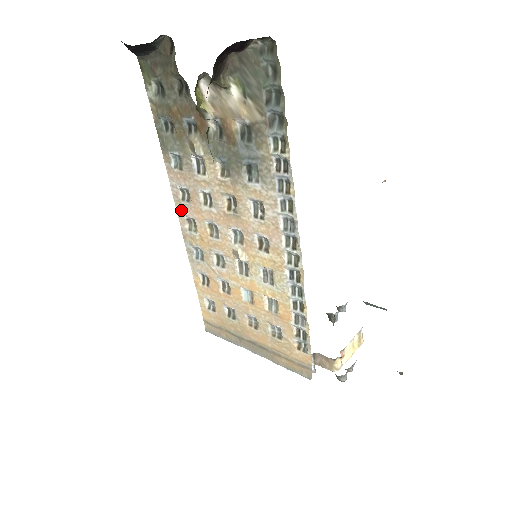
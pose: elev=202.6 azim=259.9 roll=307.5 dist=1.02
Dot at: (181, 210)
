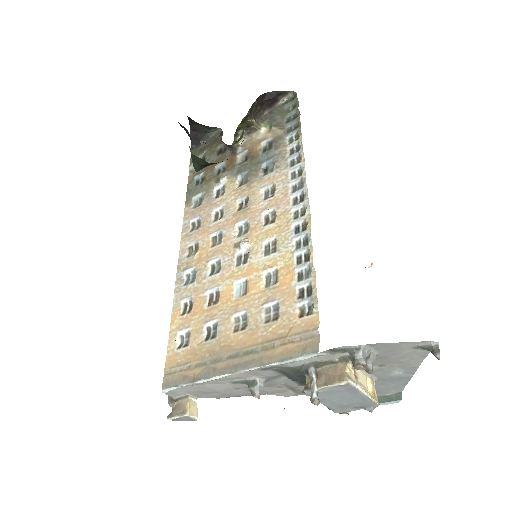
Dot at: (186, 241)
